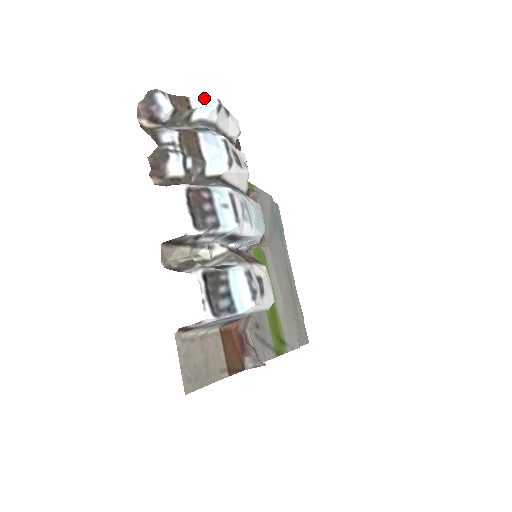
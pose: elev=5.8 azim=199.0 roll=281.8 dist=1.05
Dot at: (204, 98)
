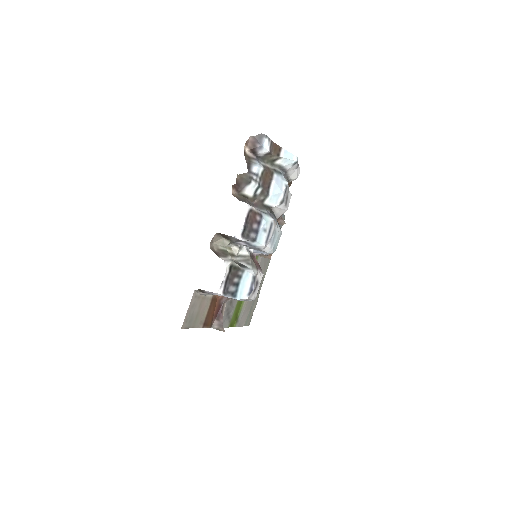
Dot at: (290, 153)
